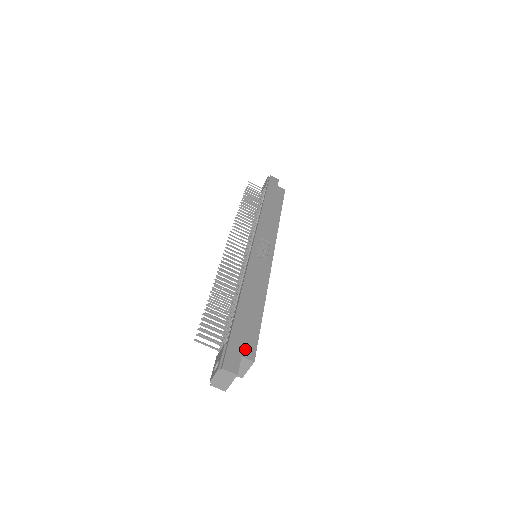
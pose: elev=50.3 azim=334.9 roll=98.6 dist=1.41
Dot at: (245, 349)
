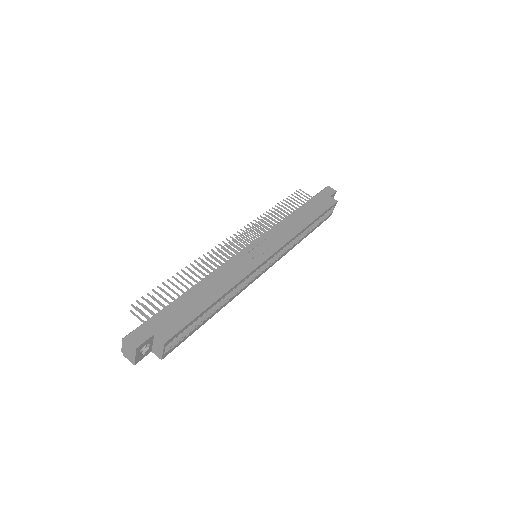
Dot at: (163, 329)
